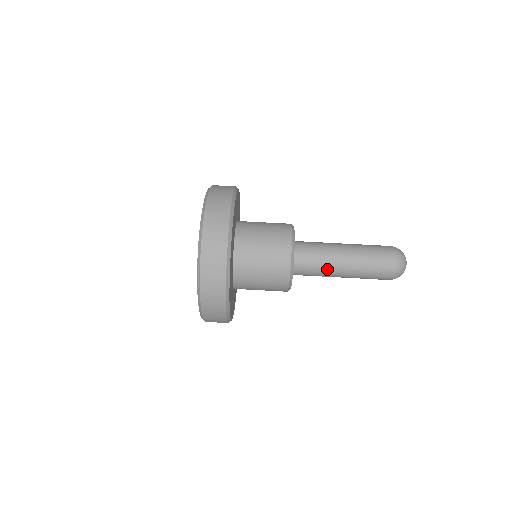
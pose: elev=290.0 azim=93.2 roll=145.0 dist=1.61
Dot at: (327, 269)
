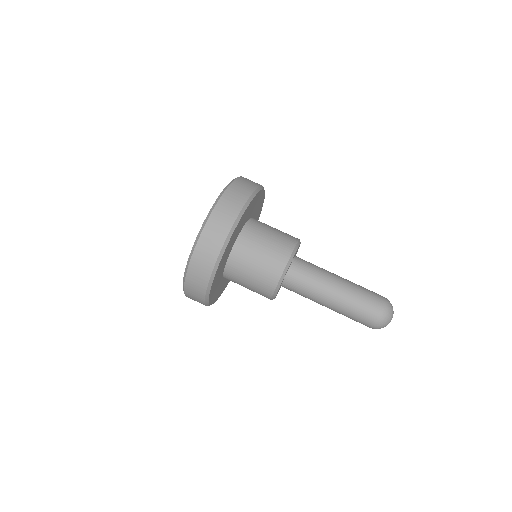
Dot at: occluded
